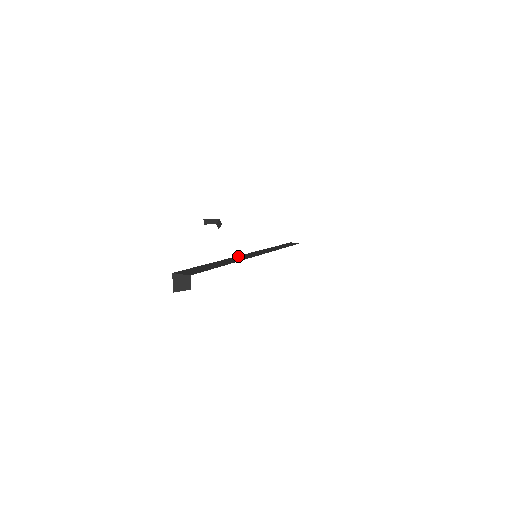
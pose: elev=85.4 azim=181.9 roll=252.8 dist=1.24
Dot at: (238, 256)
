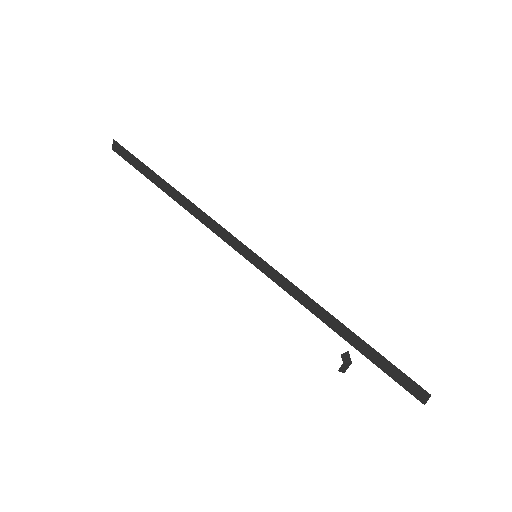
Dot at: occluded
